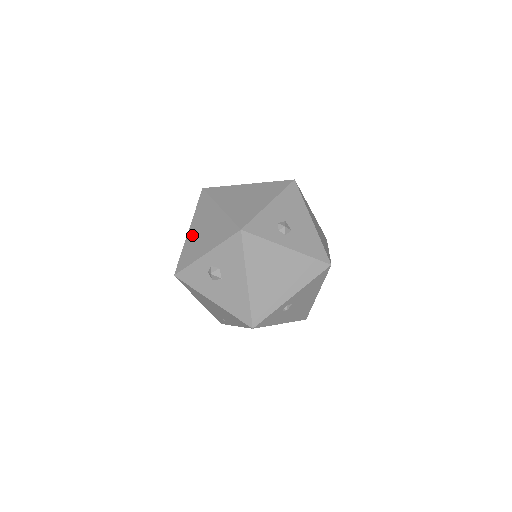
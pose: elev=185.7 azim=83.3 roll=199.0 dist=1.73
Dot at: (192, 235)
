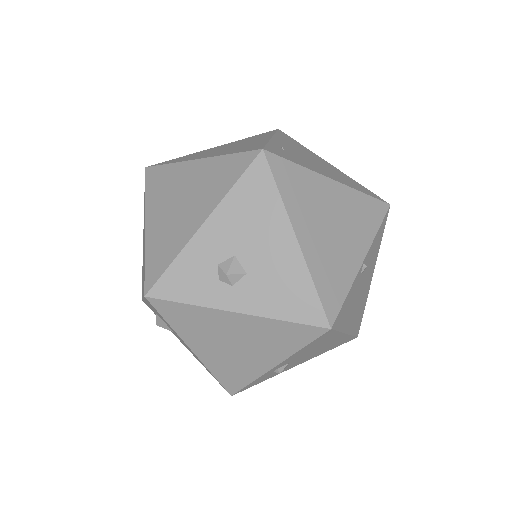
Dot at: occluded
